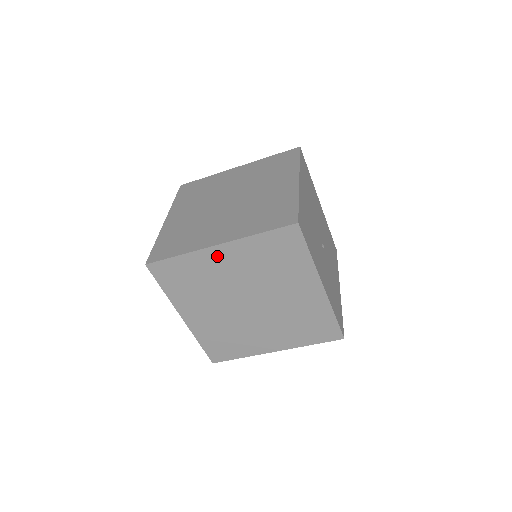
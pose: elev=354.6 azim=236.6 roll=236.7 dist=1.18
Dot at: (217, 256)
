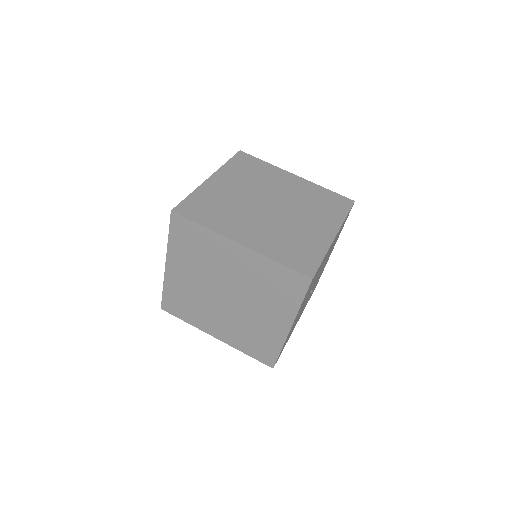
Dot at: (232, 250)
